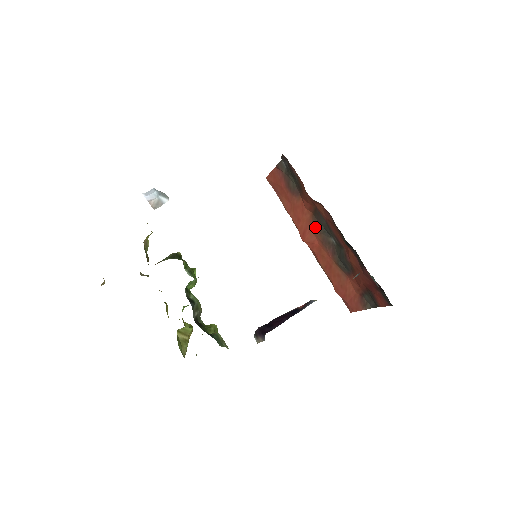
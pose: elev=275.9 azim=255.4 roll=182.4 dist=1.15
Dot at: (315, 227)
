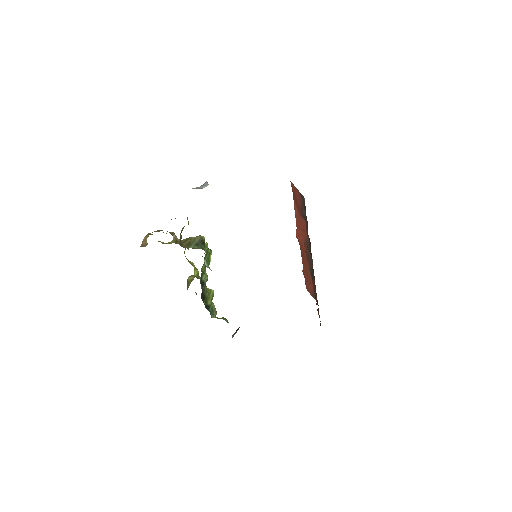
Dot at: (306, 243)
